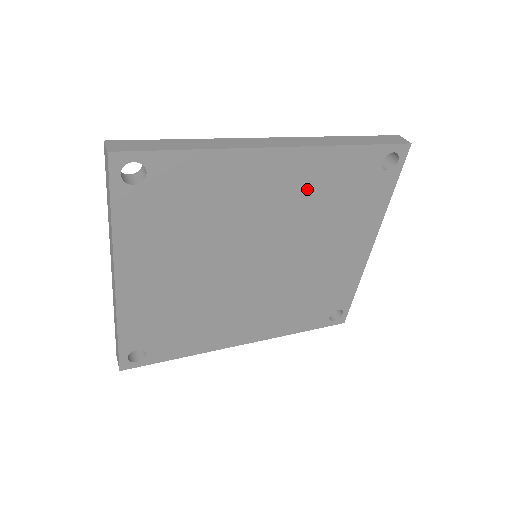
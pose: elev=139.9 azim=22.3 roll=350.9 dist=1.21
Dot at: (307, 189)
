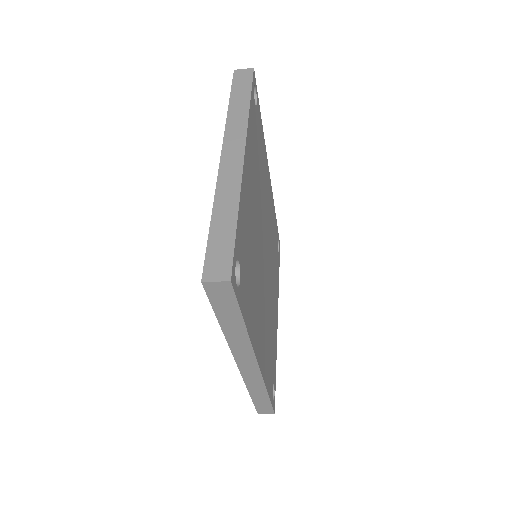
Dot at: (271, 220)
